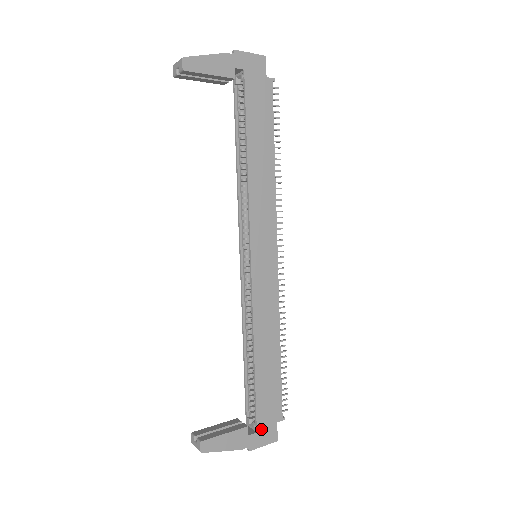
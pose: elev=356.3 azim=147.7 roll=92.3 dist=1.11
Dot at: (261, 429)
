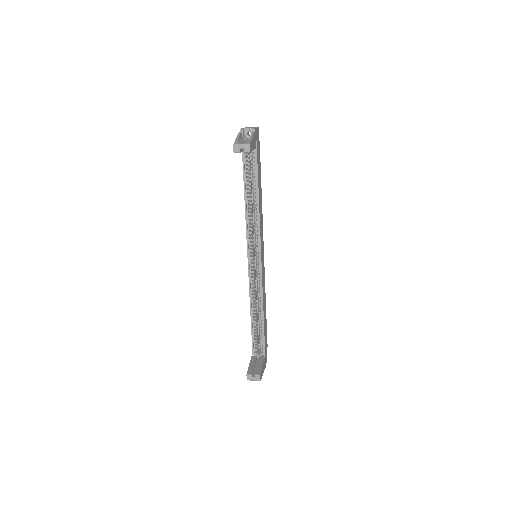
Dot at: occluded
